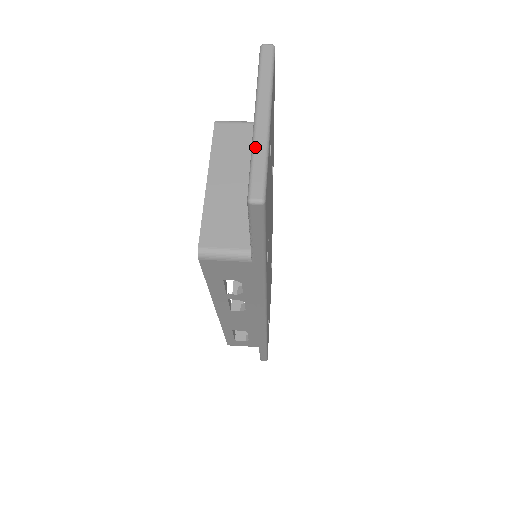
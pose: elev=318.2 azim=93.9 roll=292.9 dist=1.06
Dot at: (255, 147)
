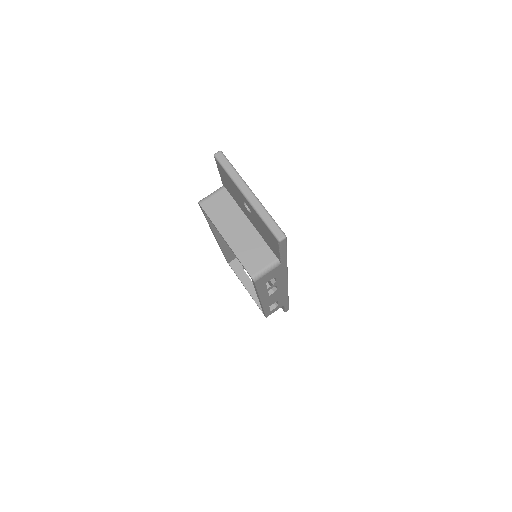
Dot at: (260, 213)
